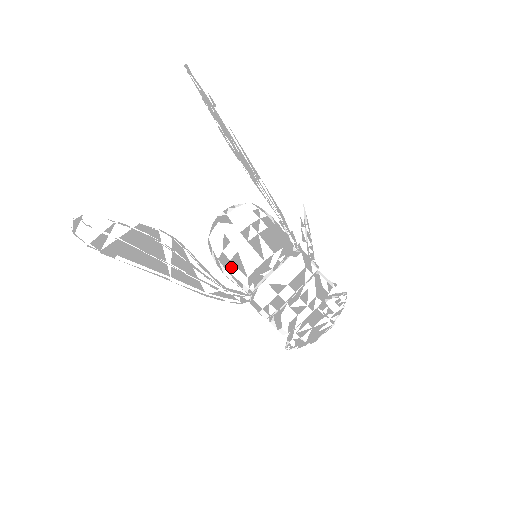
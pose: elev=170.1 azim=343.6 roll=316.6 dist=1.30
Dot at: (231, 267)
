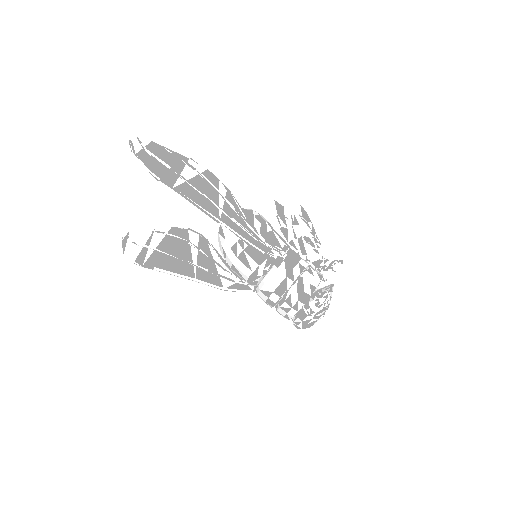
Dot at: (234, 271)
